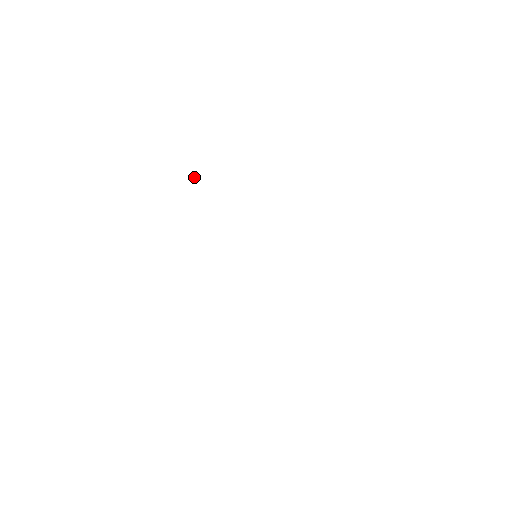
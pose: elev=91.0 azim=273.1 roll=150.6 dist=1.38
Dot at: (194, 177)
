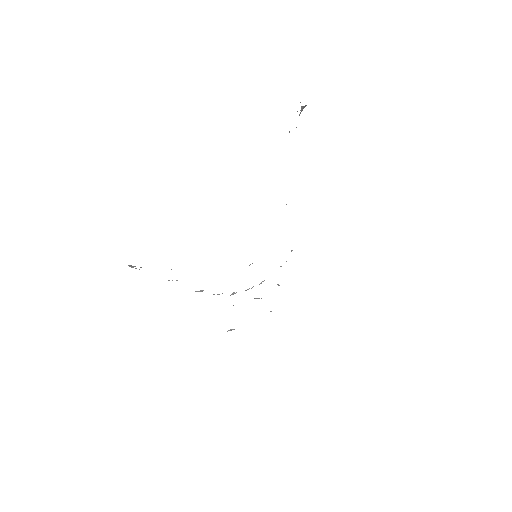
Dot at: occluded
